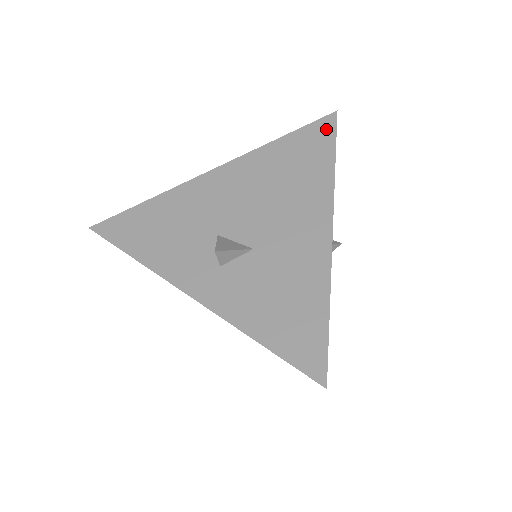
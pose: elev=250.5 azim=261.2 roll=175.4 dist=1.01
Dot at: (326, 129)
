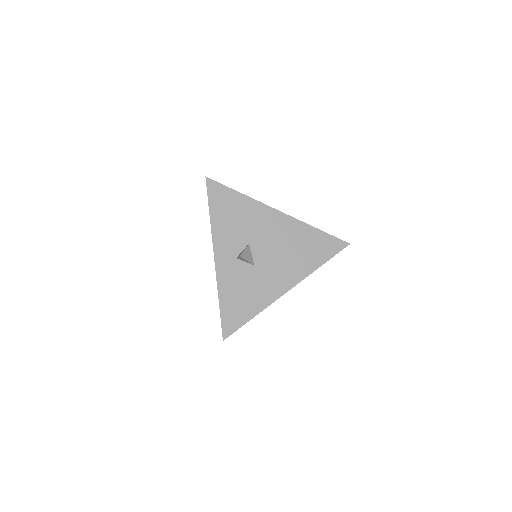
Dot at: (336, 247)
